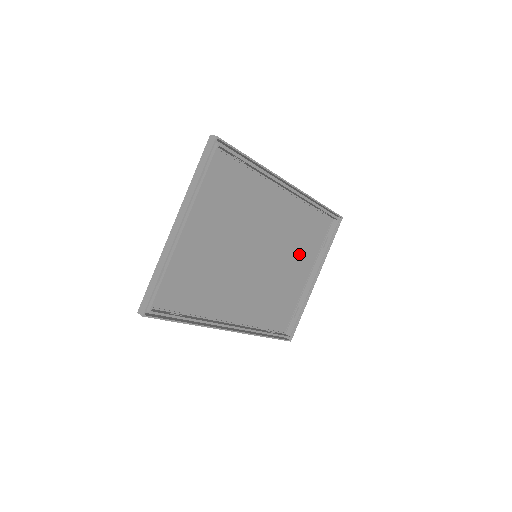
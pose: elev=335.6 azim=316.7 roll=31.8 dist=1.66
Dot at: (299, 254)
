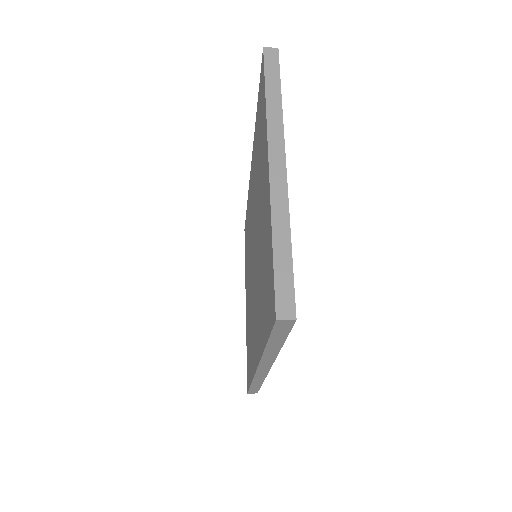
Dot at: occluded
